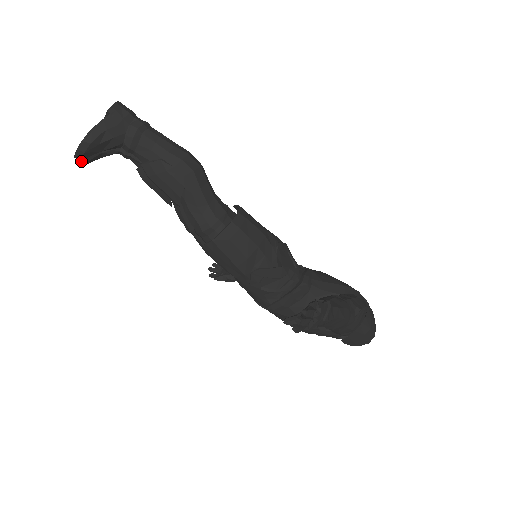
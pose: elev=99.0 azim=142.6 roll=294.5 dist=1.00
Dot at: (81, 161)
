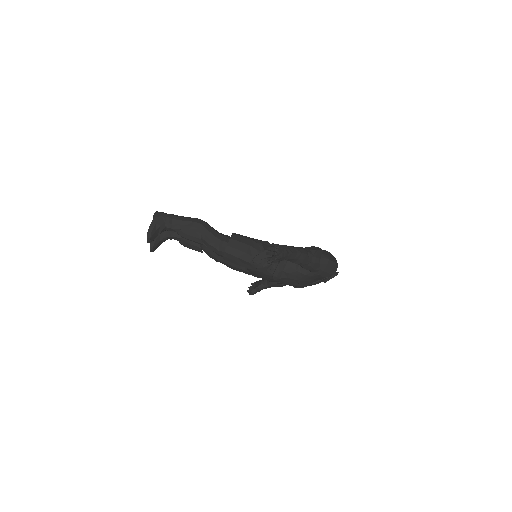
Dot at: (152, 249)
